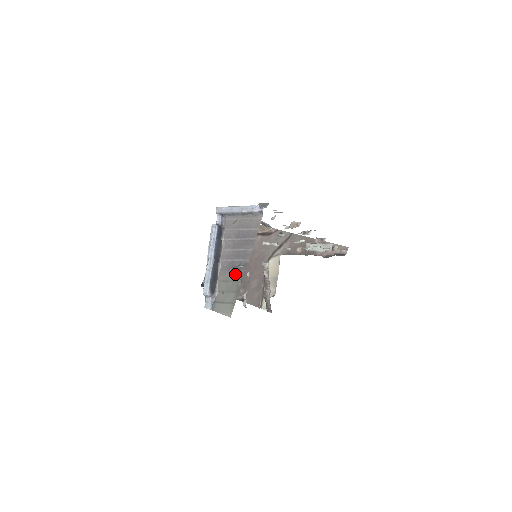
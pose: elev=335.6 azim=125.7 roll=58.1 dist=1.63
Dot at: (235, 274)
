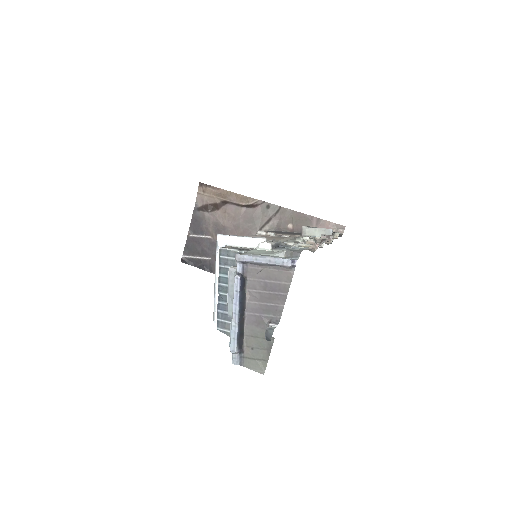
Dot at: (270, 338)
